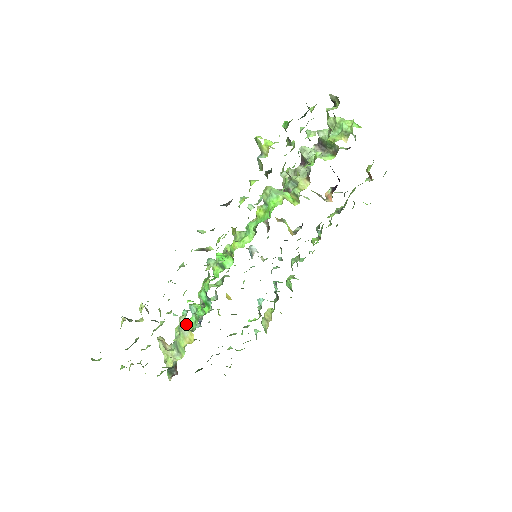
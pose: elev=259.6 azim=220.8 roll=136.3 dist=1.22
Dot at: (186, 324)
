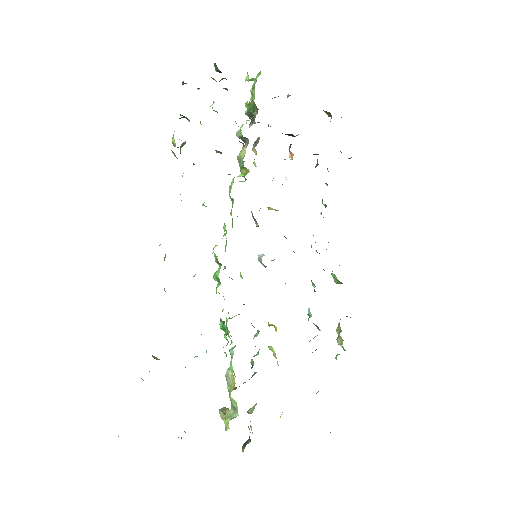
Dot at: (229, 371)
